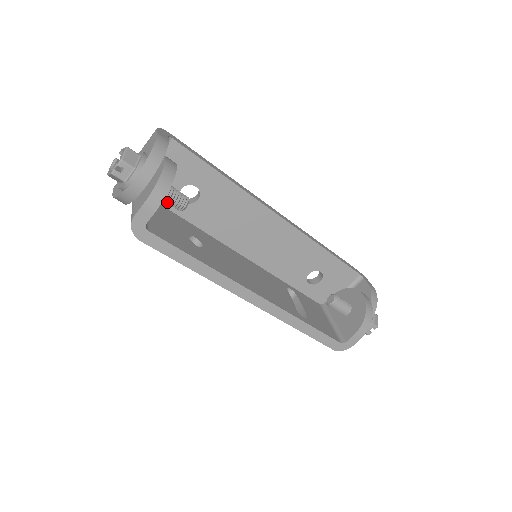
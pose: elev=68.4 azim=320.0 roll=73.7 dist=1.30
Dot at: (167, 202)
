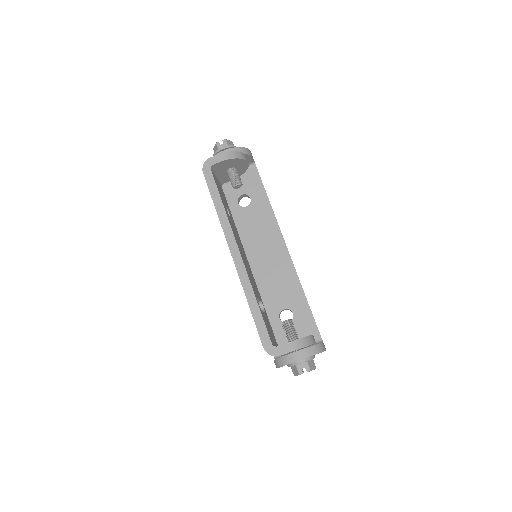
Dot at: (230, 178)
